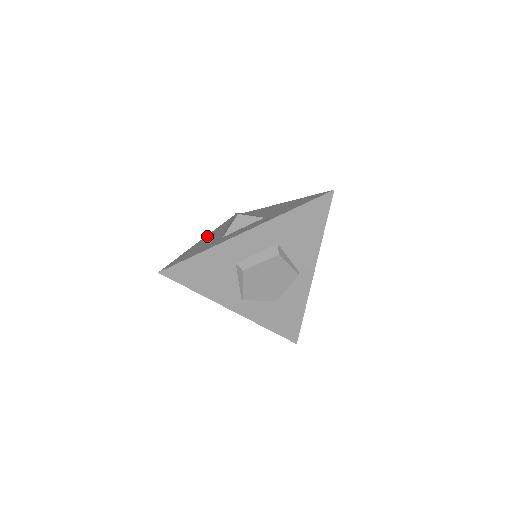
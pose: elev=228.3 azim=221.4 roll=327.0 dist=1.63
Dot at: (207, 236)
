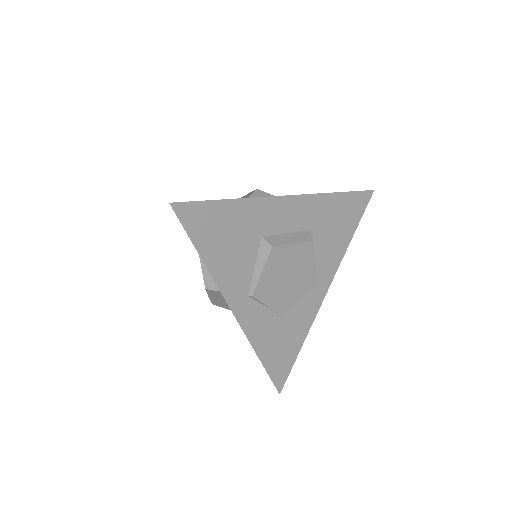
Dot at: occluded
